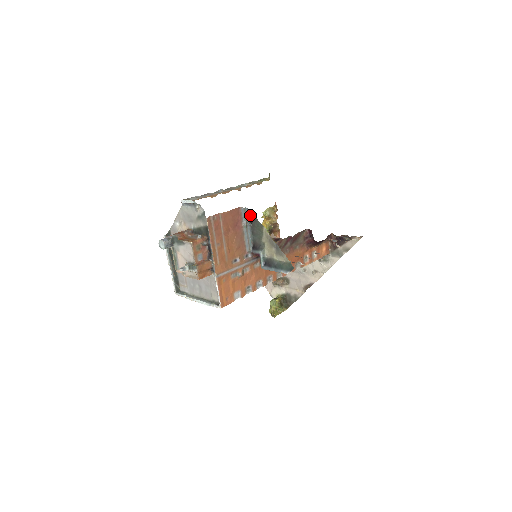
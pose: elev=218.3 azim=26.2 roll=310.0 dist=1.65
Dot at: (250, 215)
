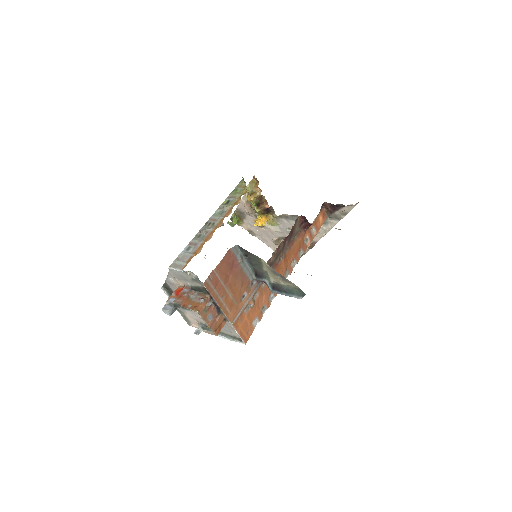
Dot at: (243, 250)
